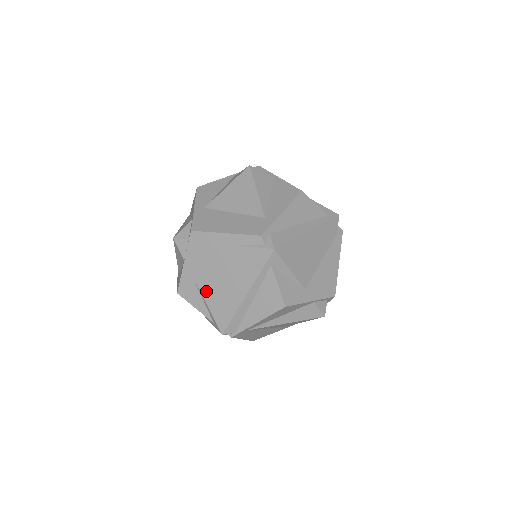
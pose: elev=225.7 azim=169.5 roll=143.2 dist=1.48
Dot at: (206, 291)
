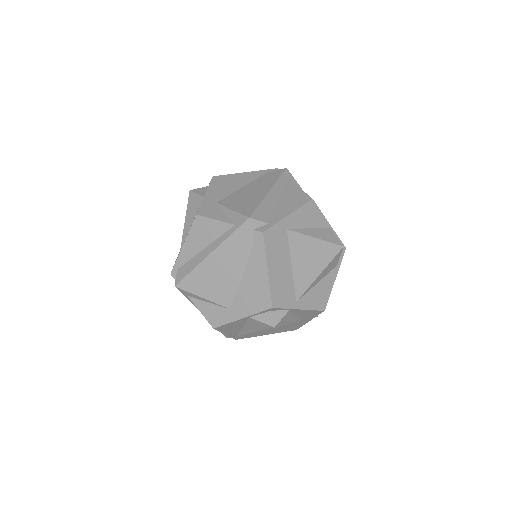
Dot at: occluded
